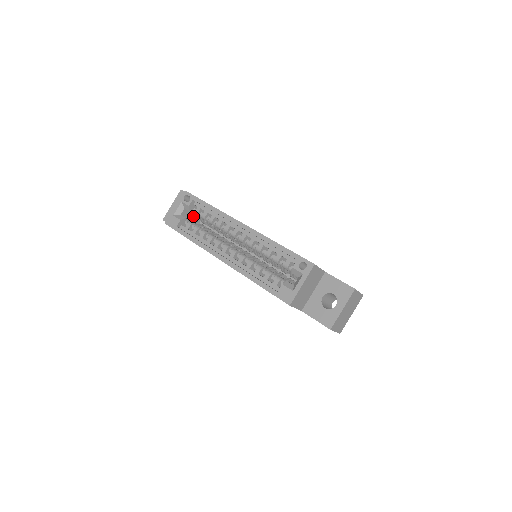
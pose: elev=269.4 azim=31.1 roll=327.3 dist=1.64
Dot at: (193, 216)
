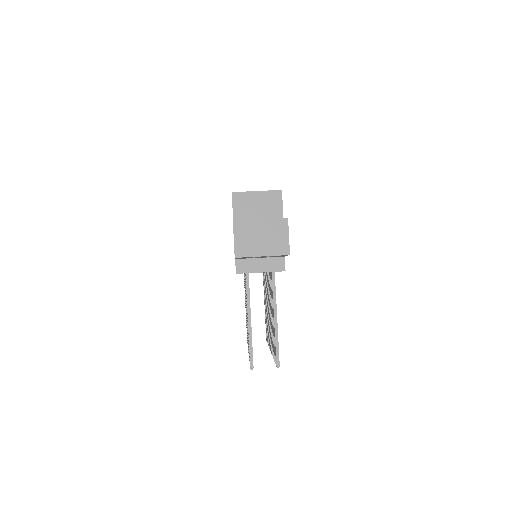
Dot at: occluded
